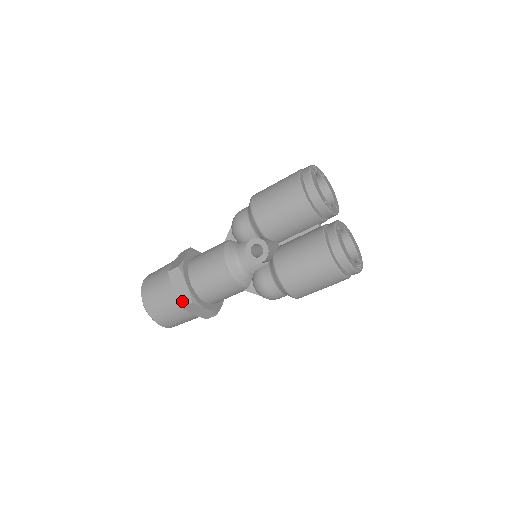
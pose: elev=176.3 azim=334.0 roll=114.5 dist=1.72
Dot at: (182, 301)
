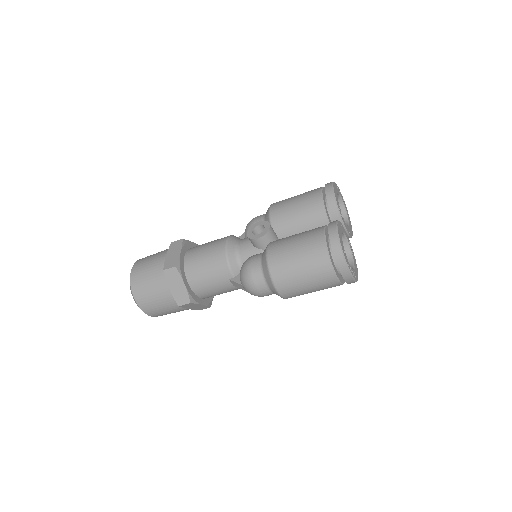
Dot at: (167, 265)
